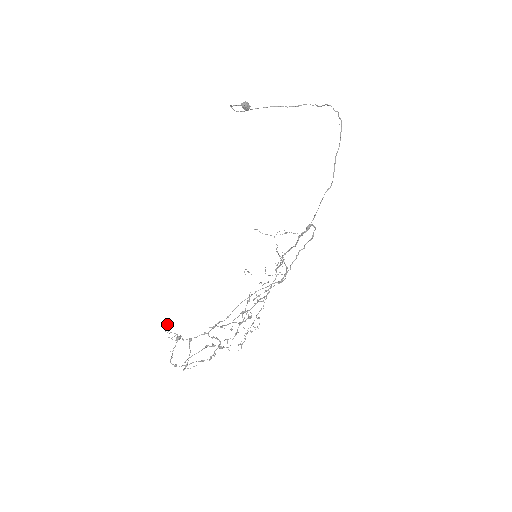
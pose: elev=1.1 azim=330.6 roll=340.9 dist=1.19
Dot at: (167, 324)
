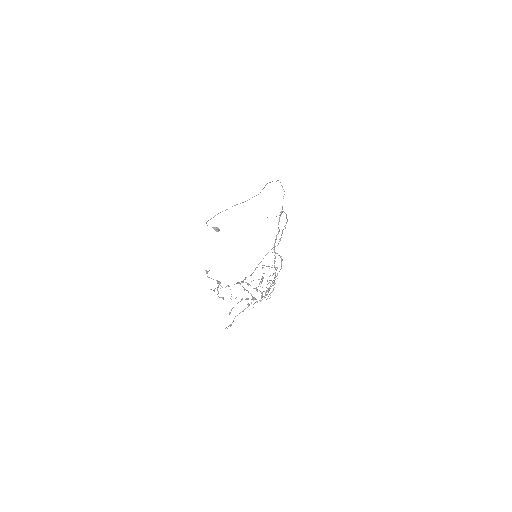
Dot at: occluded
